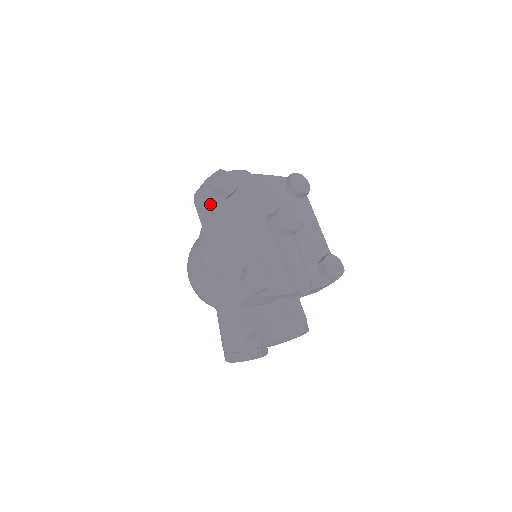
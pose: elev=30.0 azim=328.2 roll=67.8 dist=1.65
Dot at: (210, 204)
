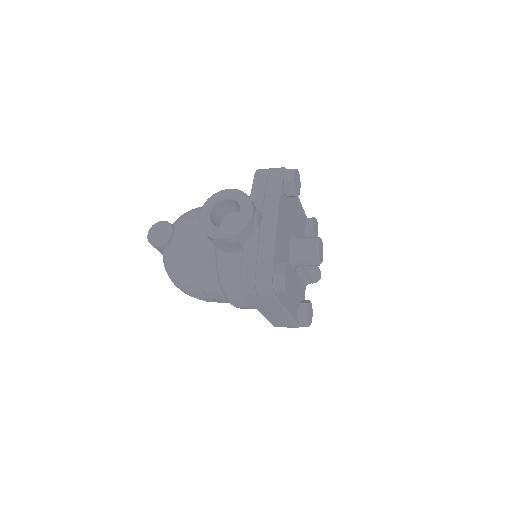
Dot at: (277, 303)
